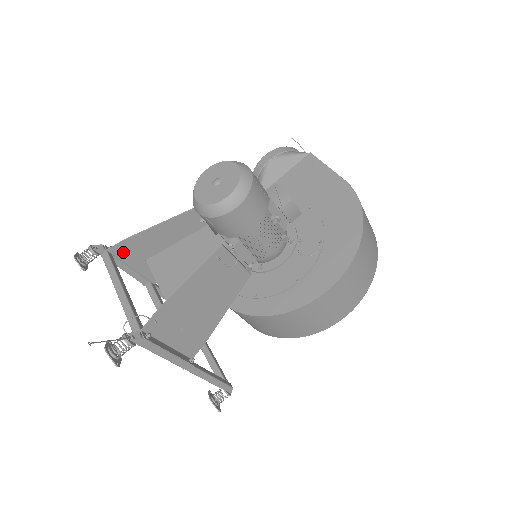
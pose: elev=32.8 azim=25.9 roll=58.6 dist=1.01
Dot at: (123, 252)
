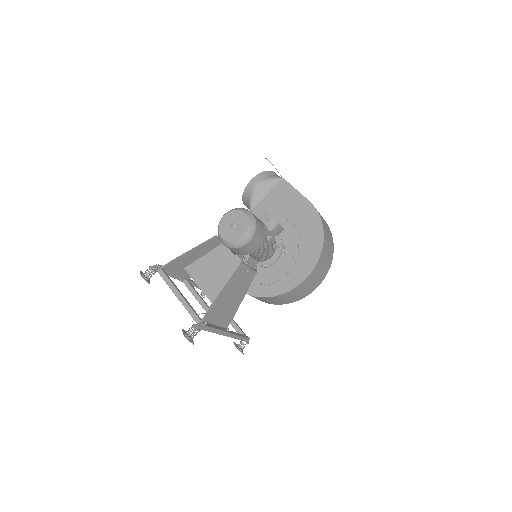
Dot at: (171, 267)
